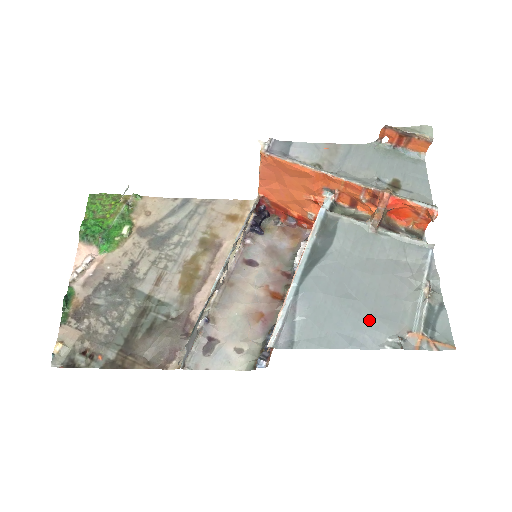
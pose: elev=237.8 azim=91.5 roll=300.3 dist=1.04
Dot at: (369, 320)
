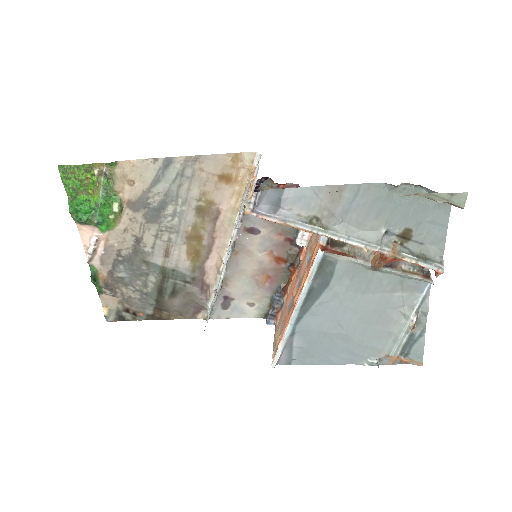
Dot at: (355, 348)
